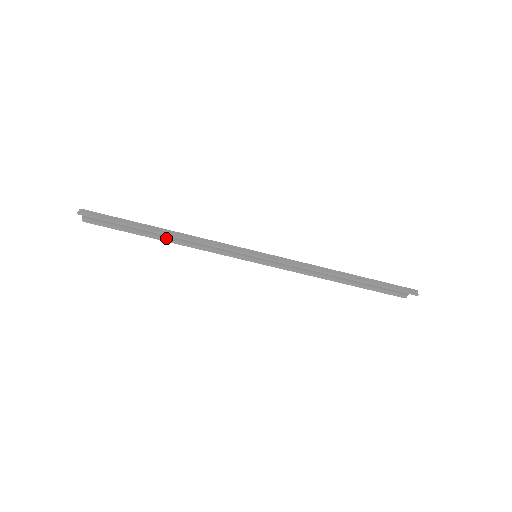
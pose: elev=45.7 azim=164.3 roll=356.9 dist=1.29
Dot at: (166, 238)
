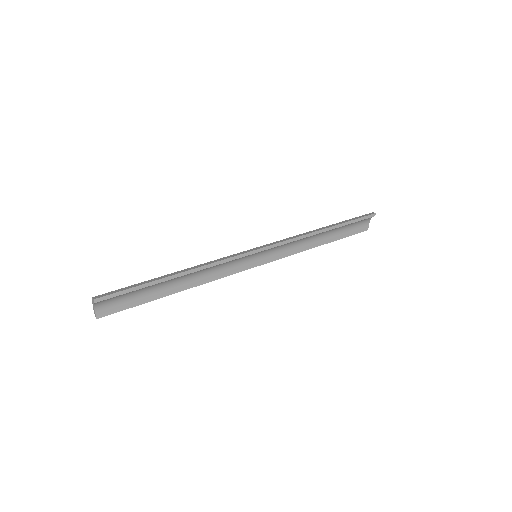
Dot at: (179, 287)
